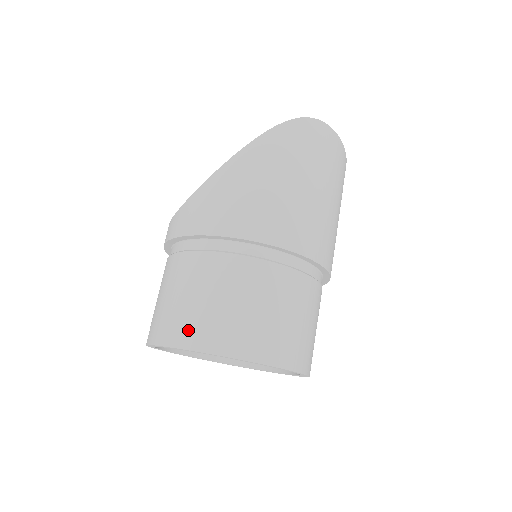
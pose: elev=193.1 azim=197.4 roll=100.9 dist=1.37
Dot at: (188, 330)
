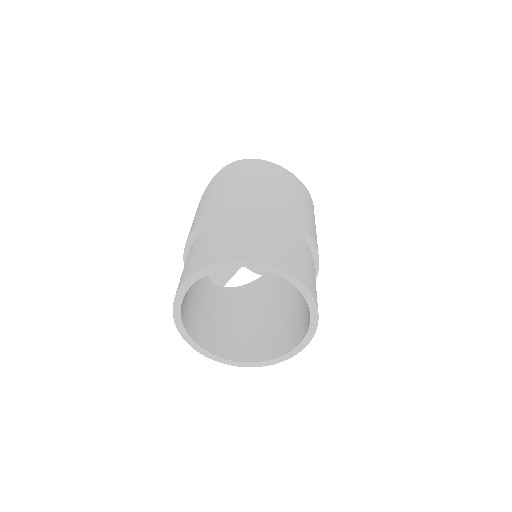
Dot at: occluded
